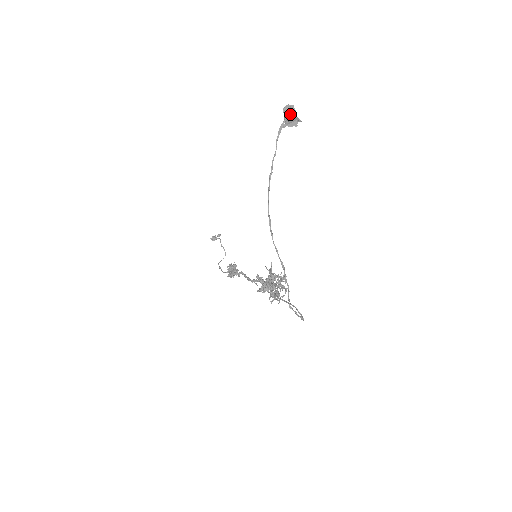
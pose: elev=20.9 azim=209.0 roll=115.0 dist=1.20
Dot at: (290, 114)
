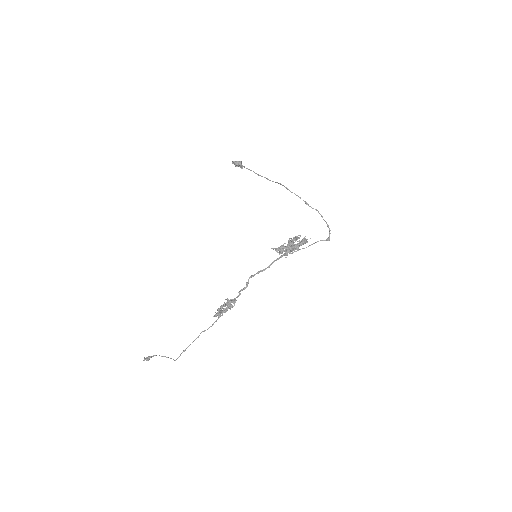
Dot at: (240, 161)
